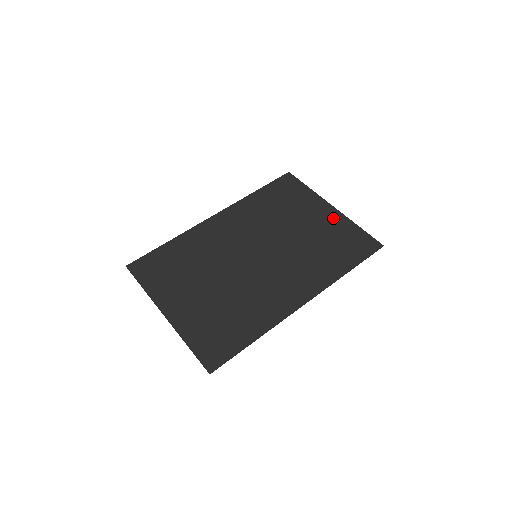
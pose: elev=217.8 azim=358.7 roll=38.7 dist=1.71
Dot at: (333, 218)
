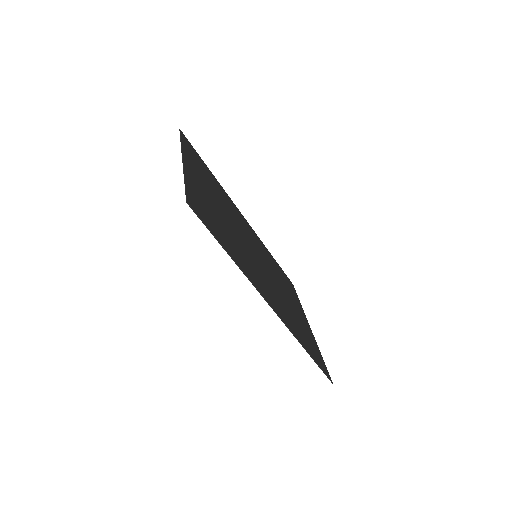
Dot at: (309, 329)
